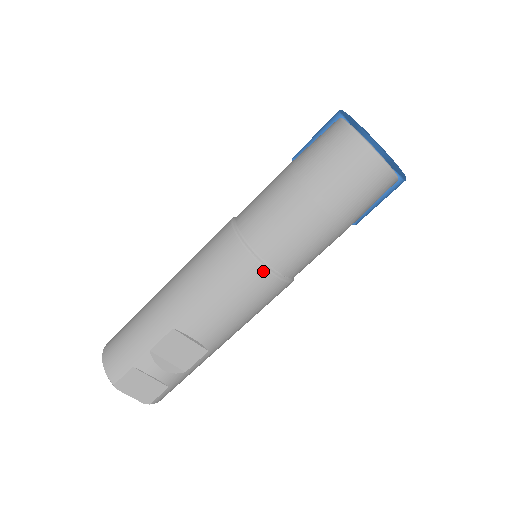
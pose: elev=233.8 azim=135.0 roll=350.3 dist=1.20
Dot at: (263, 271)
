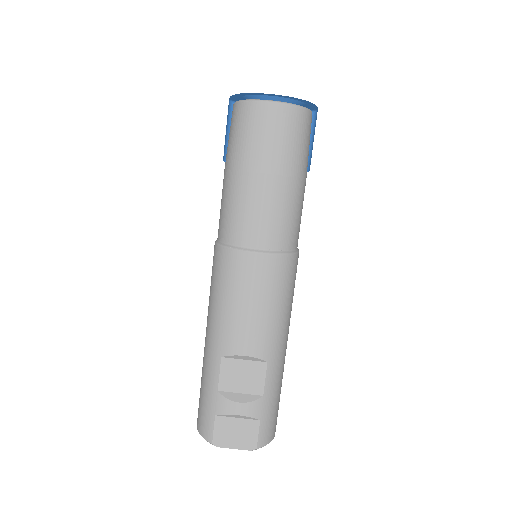
Dot at: (251, 256)
